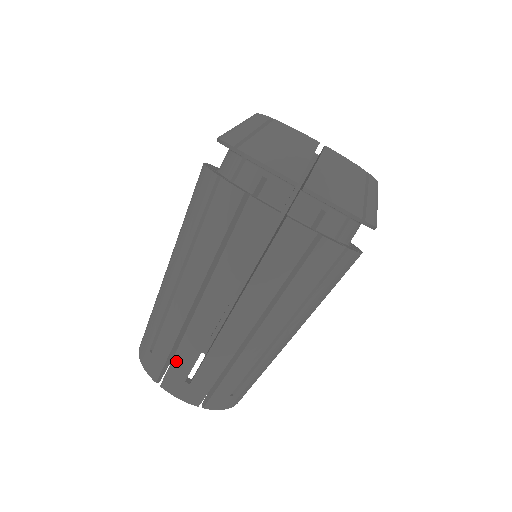
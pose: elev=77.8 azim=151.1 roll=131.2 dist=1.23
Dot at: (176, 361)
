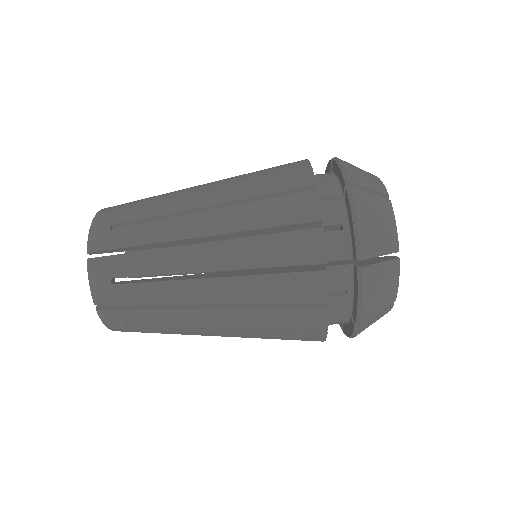
Dot at: (134, 313)
